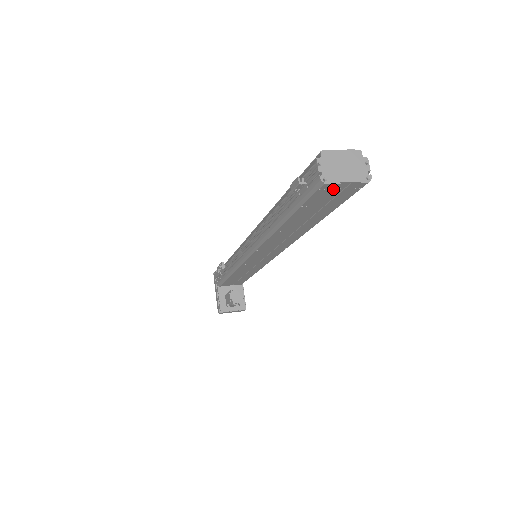
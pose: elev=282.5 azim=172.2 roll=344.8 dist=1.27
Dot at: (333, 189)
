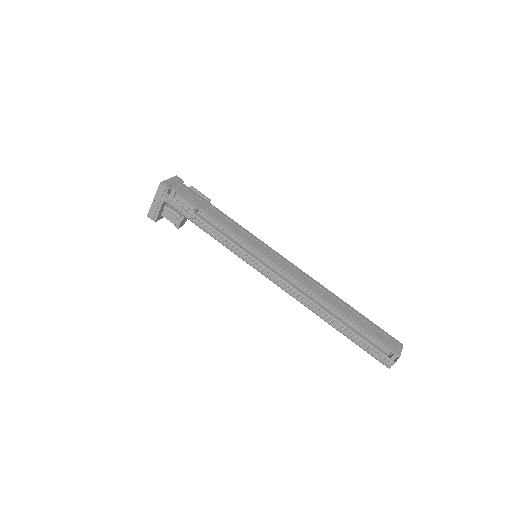
Dot at: occluded
